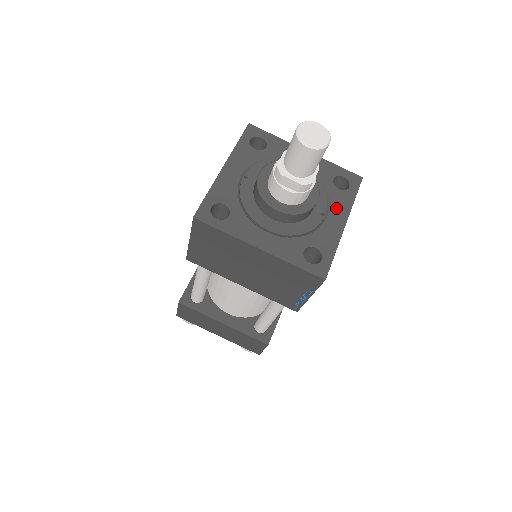
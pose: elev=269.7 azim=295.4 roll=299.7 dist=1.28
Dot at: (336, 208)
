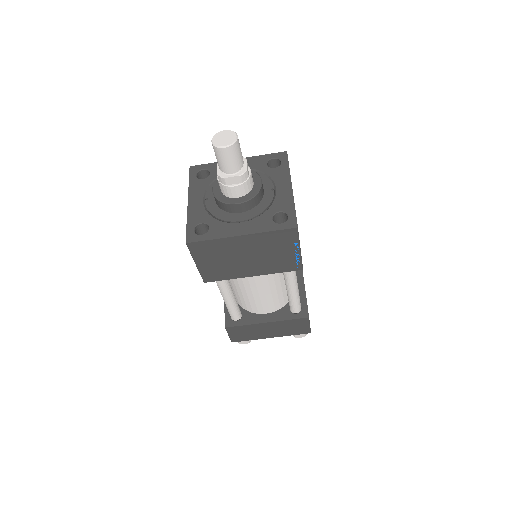
Dot at: (279, 180)
